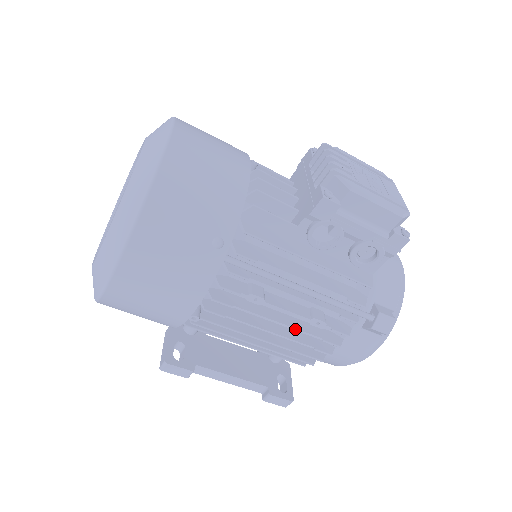
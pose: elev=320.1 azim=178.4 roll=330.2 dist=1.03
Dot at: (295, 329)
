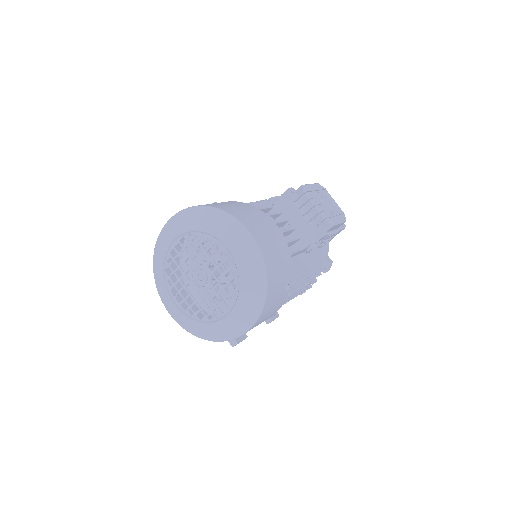
Dot at: occluded
